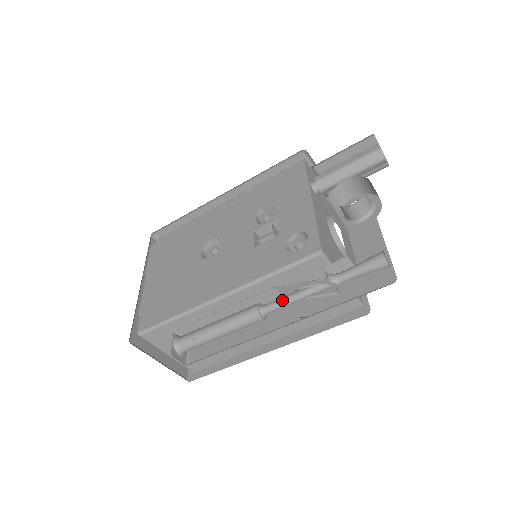
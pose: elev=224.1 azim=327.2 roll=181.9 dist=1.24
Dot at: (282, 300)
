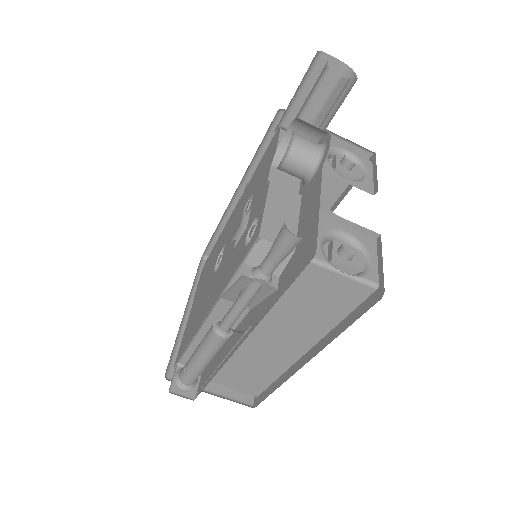
Dot at: (228, 312)
